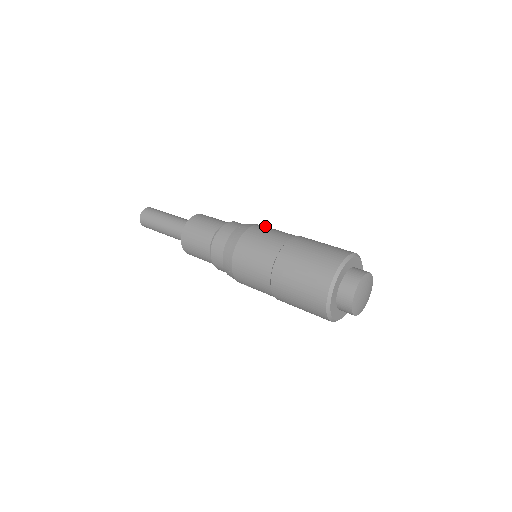
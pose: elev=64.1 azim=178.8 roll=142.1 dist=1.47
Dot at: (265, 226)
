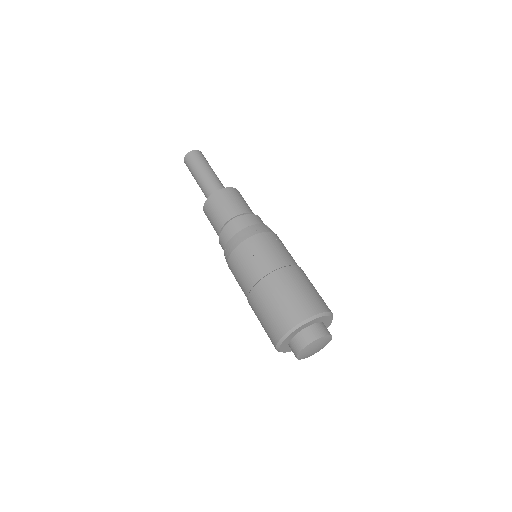
Dot at: occluded
